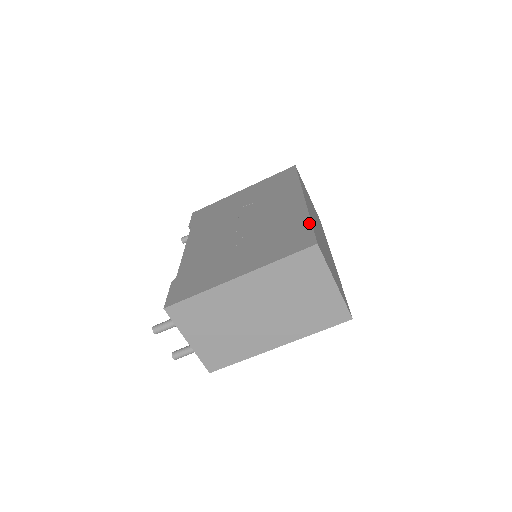
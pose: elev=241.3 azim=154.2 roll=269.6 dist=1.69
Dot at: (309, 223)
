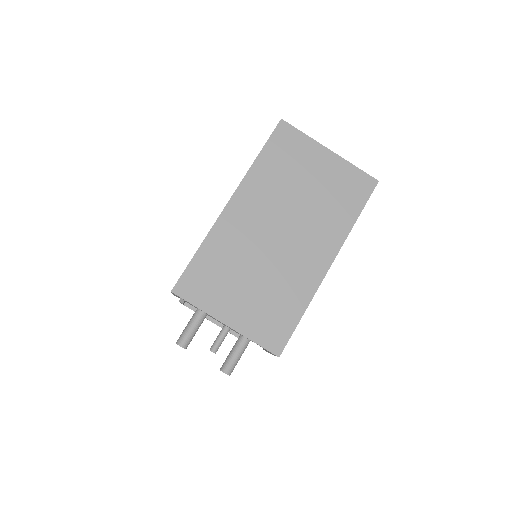
Dot at: occluded
